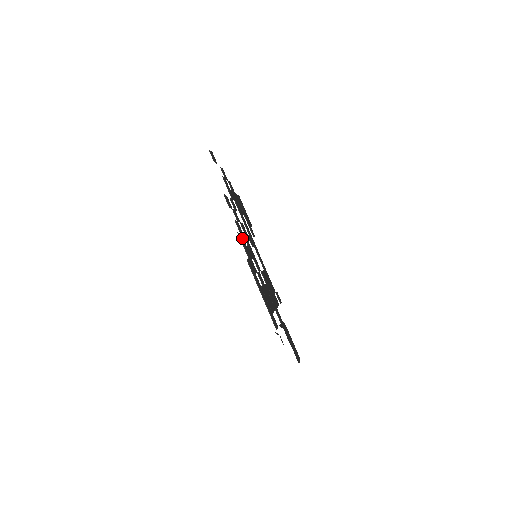
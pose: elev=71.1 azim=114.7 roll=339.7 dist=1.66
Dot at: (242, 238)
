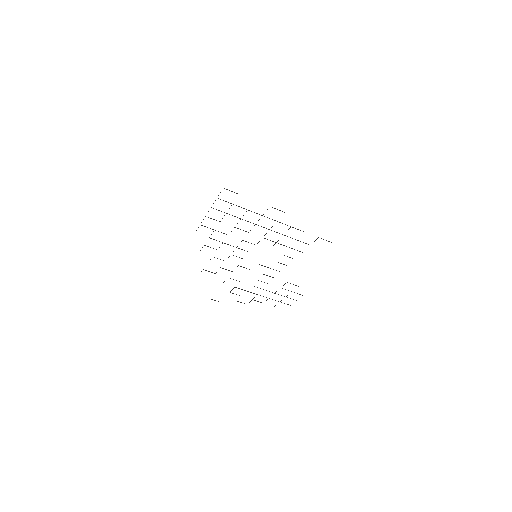
Dot at: occluded
